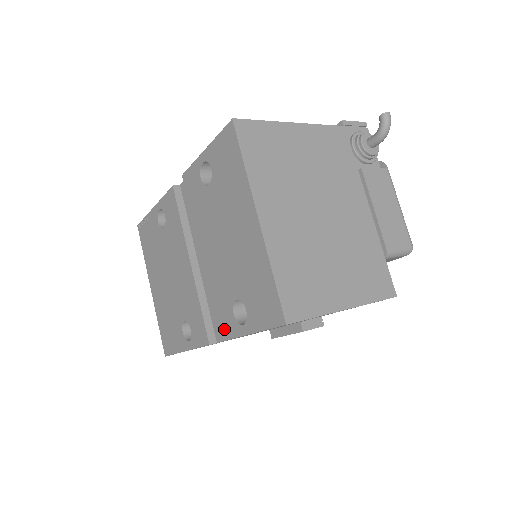
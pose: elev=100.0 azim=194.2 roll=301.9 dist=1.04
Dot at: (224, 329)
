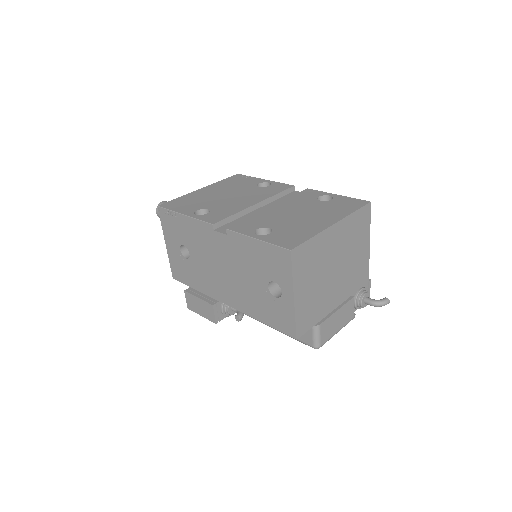
Dot at: (239, 228)
